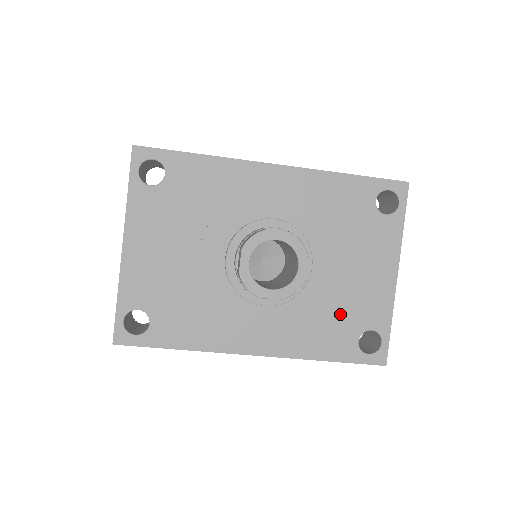
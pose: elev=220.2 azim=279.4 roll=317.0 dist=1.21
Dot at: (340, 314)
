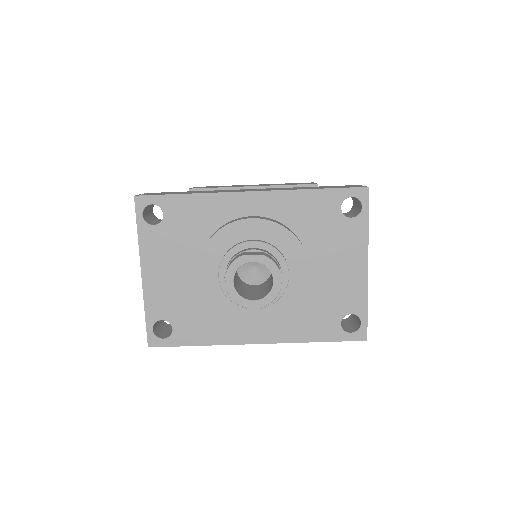
Dot at: (322, 304)
